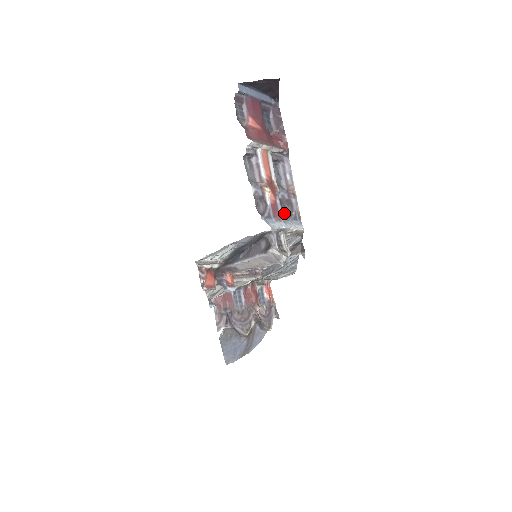
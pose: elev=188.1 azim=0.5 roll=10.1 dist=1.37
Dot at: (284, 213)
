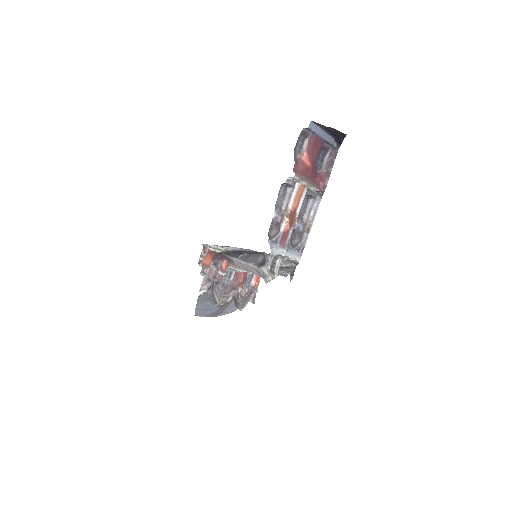
Dot at: (291, 242)
